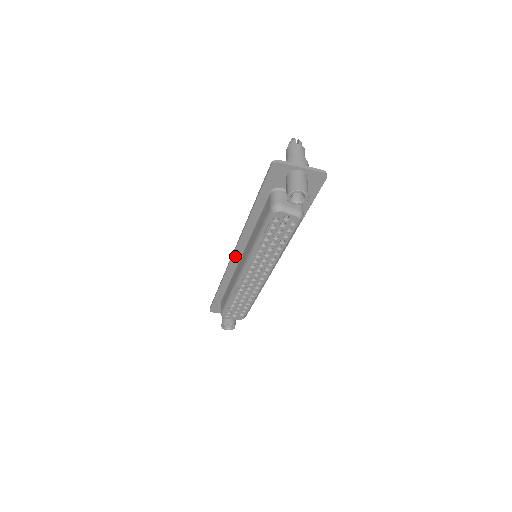
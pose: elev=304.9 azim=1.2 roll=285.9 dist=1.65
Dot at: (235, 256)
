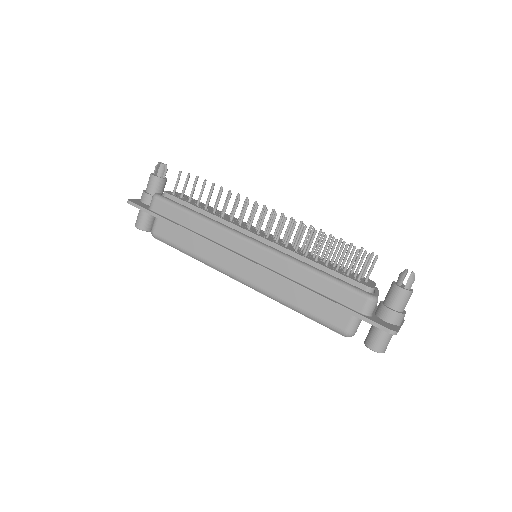
Dot at: (240, 258)
